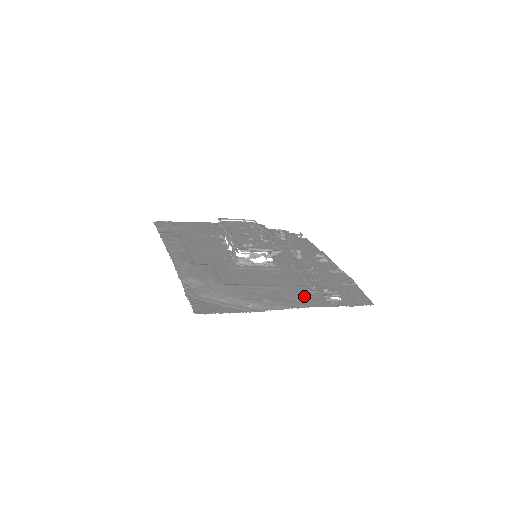
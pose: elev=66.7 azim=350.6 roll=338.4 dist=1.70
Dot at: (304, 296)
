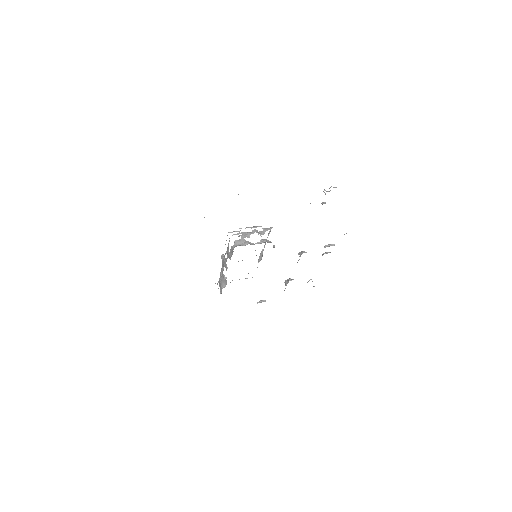
Dot at: occluded
